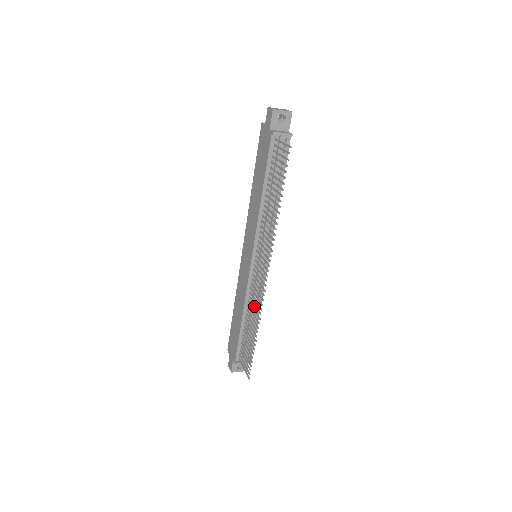
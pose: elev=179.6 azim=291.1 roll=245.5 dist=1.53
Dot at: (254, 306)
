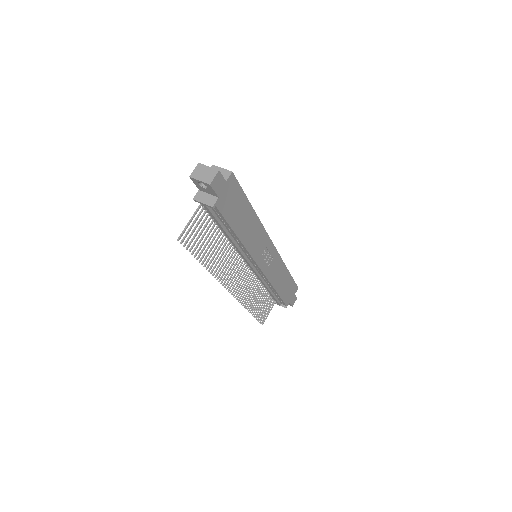
Dot at: (265, 285)
